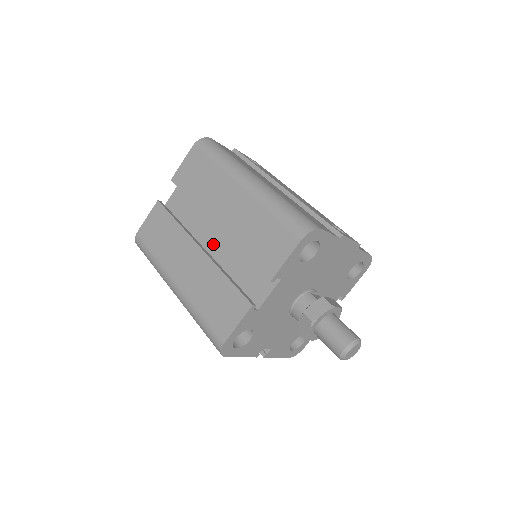
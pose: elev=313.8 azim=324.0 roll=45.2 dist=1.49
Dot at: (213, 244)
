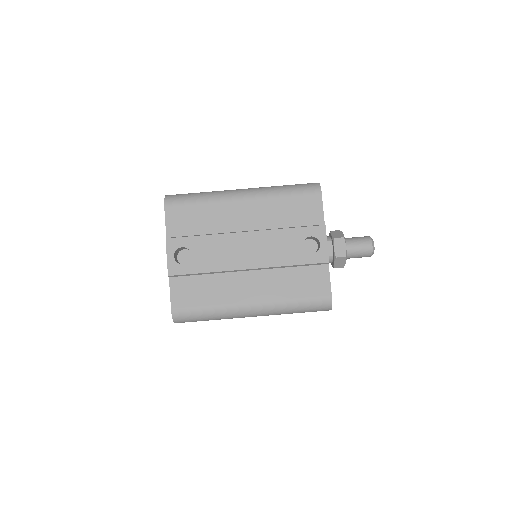
Dot at: occluded
